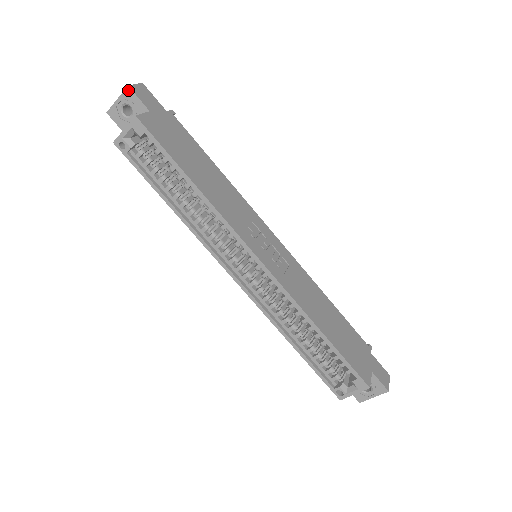
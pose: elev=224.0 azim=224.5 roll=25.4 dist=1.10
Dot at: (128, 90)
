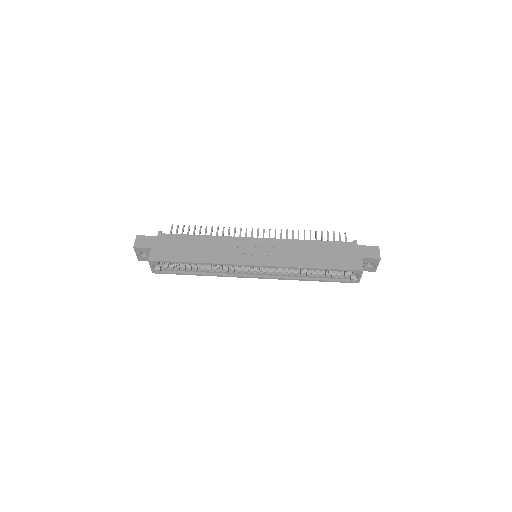
Dot at: (135, 248)
